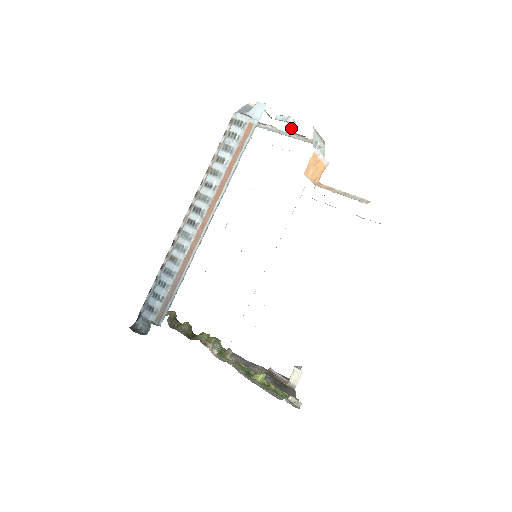
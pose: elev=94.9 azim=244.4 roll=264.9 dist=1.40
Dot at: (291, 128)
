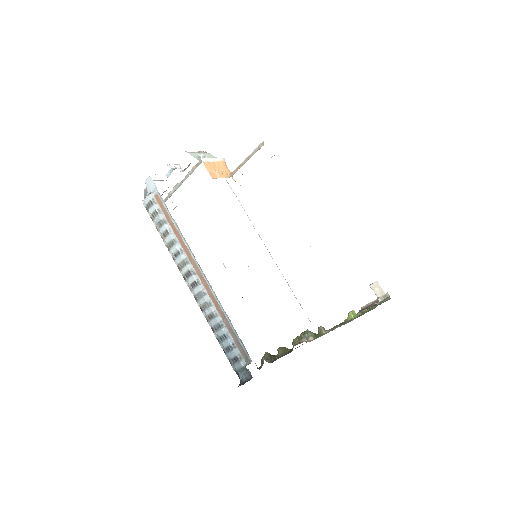
Dot at: (180, 170)
